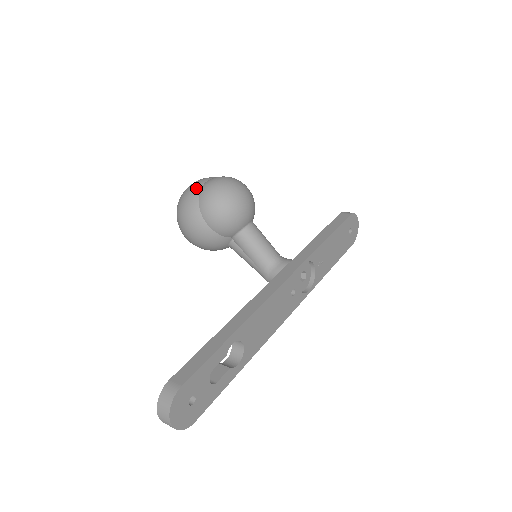
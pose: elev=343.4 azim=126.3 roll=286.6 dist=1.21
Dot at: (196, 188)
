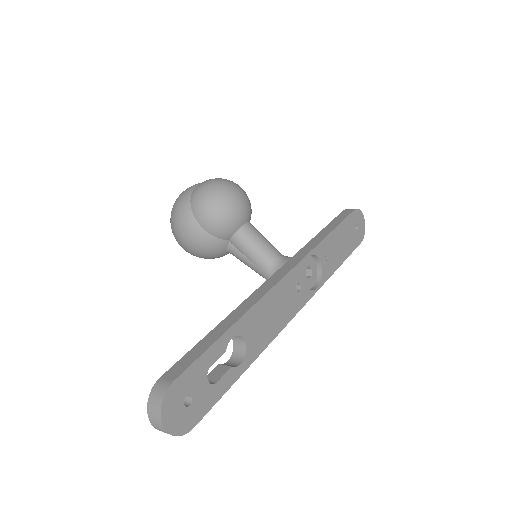
Dot at: (188, 192)
